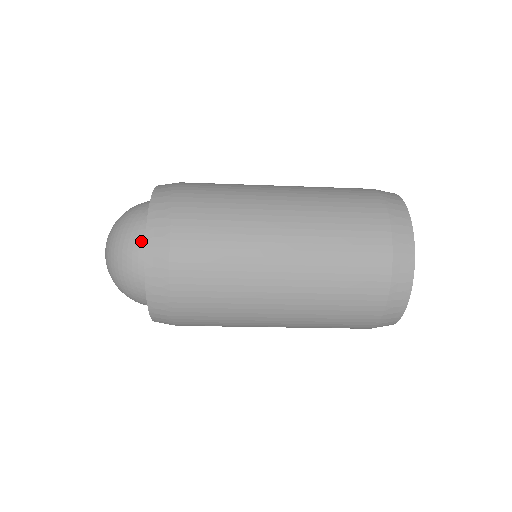
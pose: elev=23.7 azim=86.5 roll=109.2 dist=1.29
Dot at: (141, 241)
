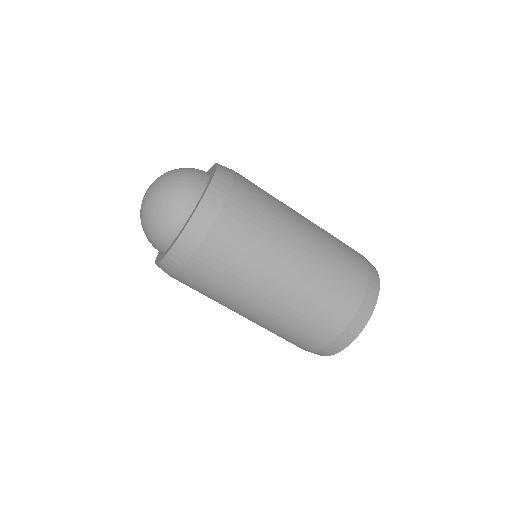
Dot at: occluded
